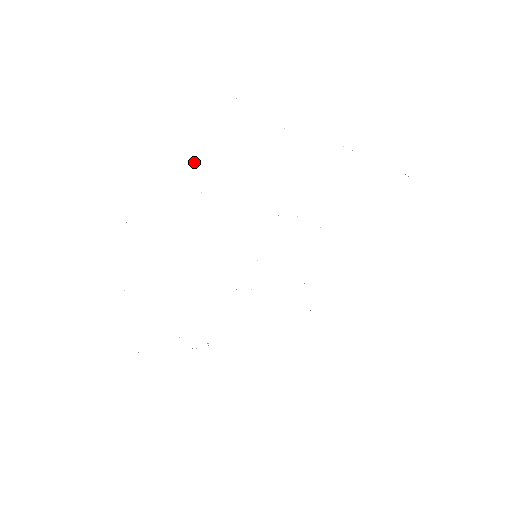
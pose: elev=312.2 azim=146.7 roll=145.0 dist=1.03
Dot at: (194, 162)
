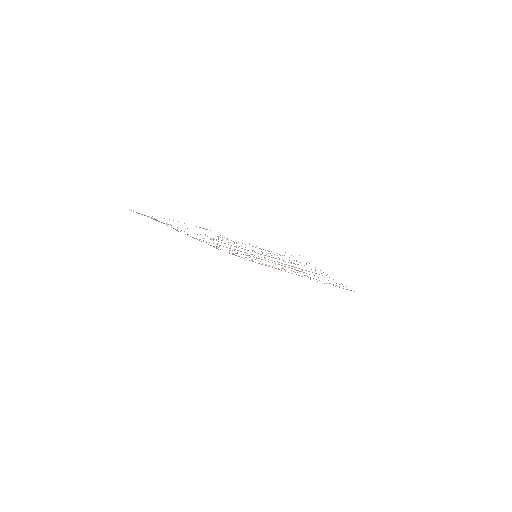
Dot at: occluded
